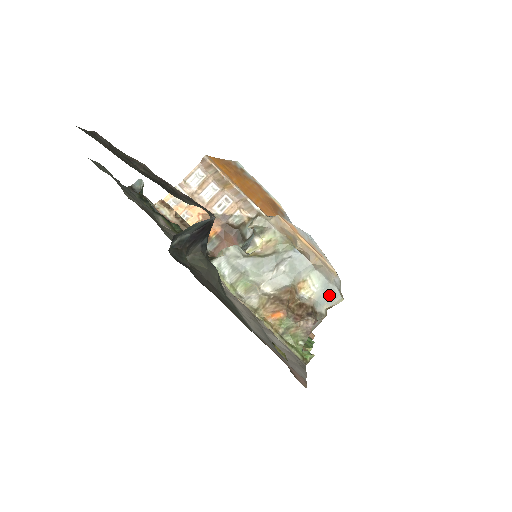
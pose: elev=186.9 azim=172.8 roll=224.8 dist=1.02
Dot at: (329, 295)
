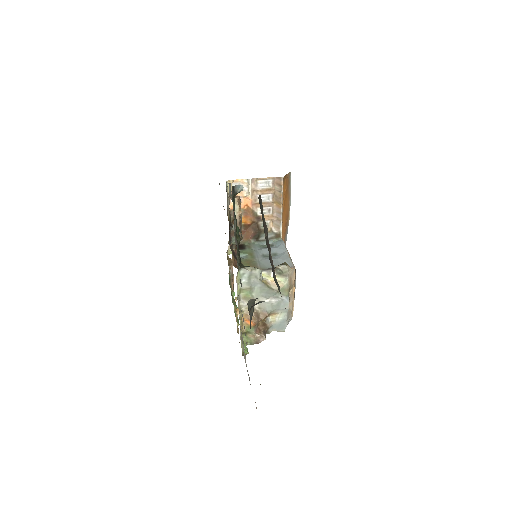
Dot at: (281, 326)
